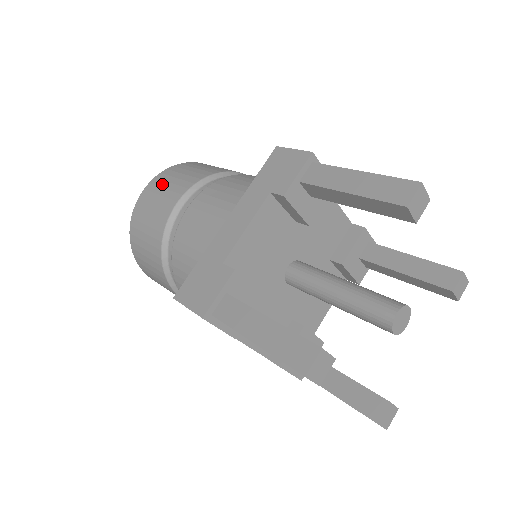
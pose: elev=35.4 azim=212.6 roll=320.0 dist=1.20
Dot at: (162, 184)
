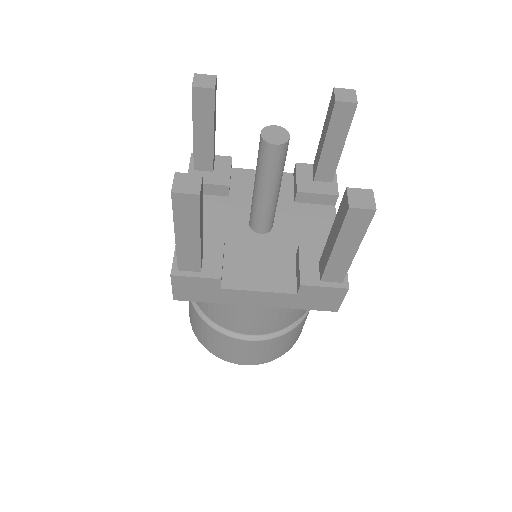
Dot at: occluded
